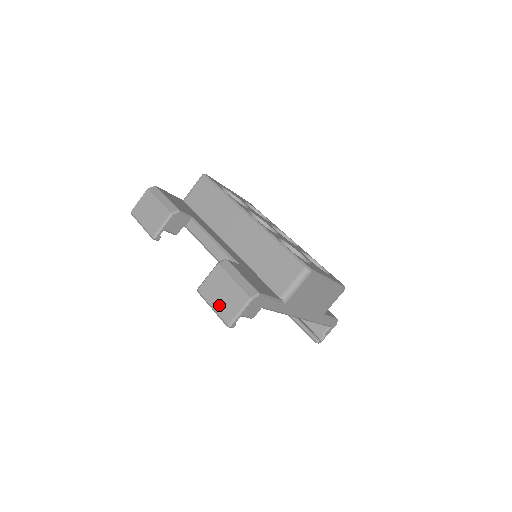
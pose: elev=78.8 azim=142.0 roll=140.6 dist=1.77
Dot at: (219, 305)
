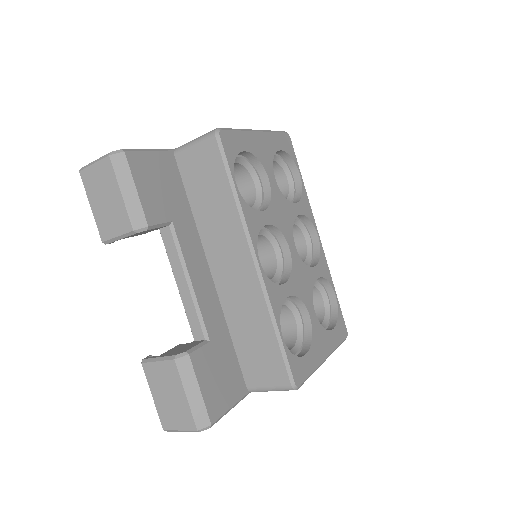
Dot at: (160, 403)
